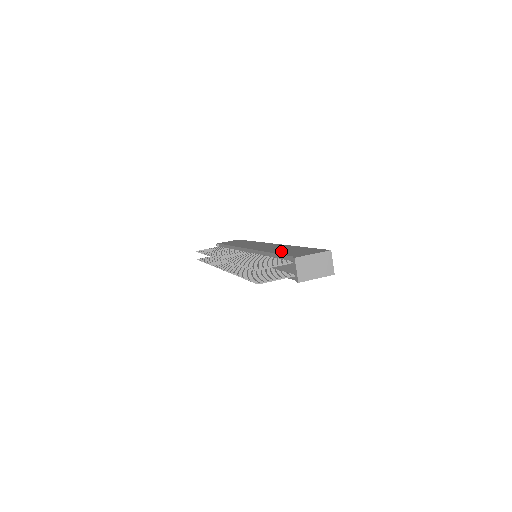
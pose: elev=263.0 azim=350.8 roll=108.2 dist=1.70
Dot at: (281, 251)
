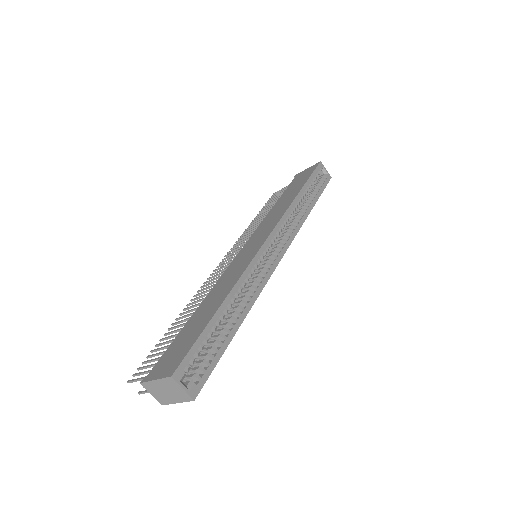
Dot at: (194, 318)
